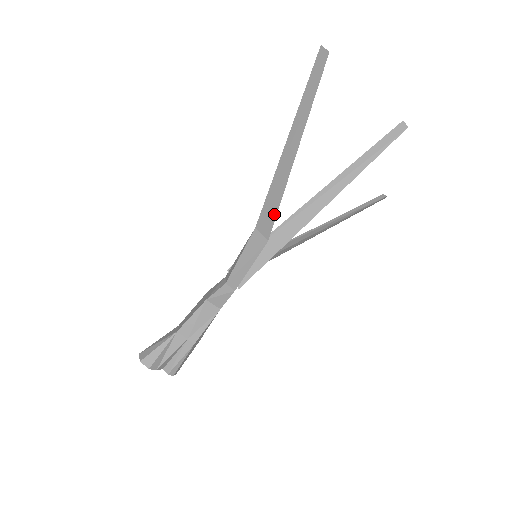
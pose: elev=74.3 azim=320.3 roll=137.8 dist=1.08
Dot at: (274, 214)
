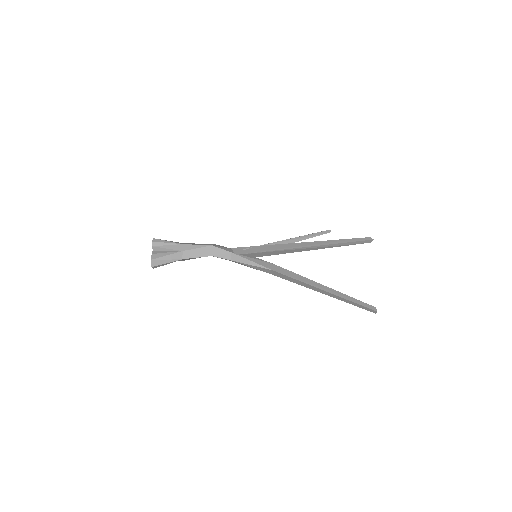
Dot at: (288, 280)
